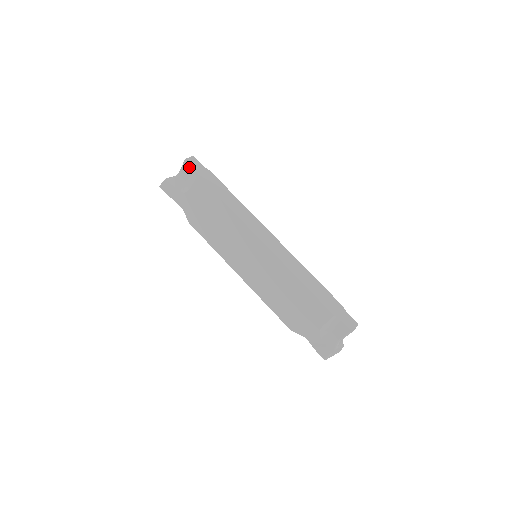
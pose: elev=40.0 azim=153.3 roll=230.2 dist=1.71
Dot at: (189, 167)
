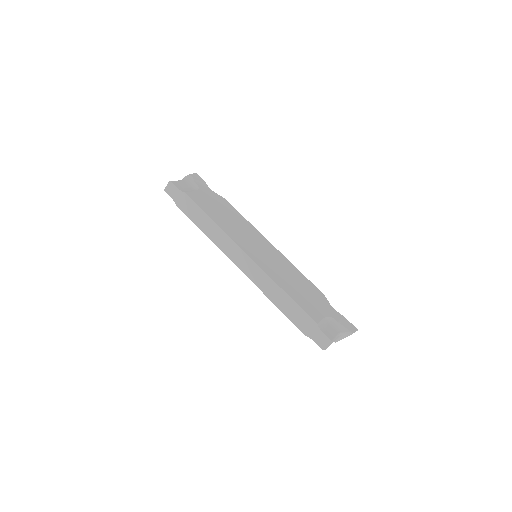
Dot at: (171, 196)
